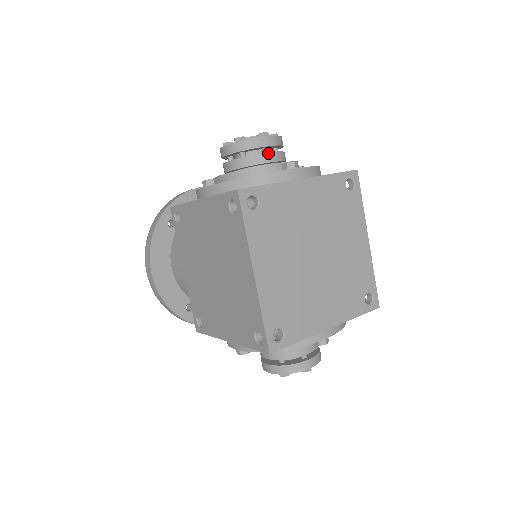
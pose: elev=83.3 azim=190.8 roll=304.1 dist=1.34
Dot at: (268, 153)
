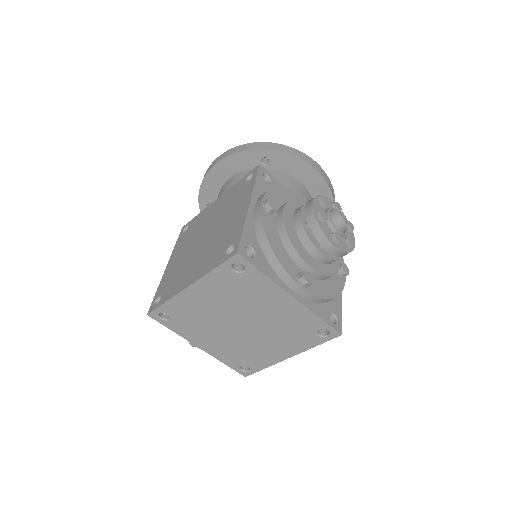
Dot at: (318, 250)
